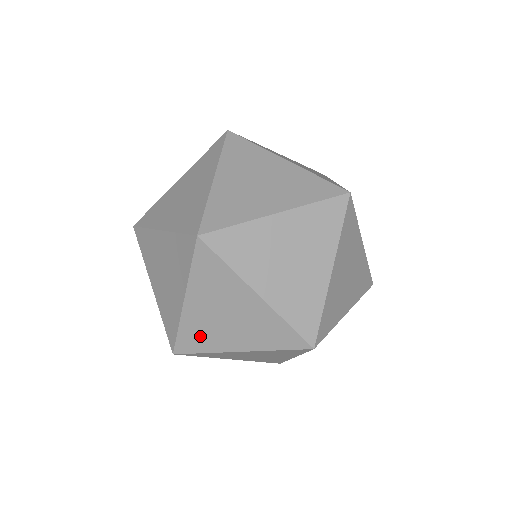
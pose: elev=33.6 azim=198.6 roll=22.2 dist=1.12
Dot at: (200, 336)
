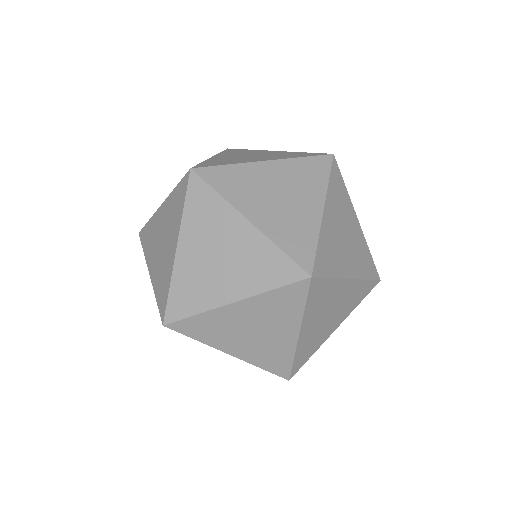
Dot at: occluded
